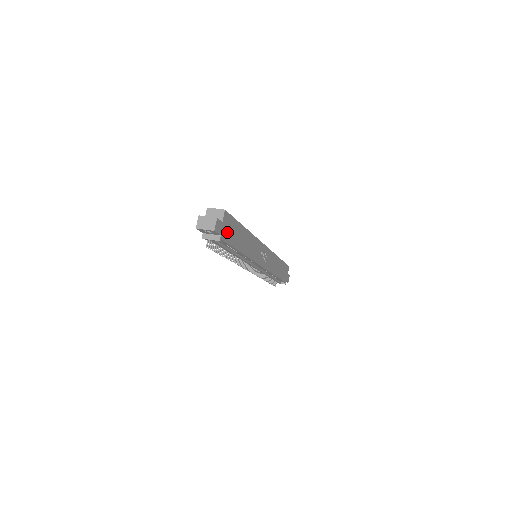
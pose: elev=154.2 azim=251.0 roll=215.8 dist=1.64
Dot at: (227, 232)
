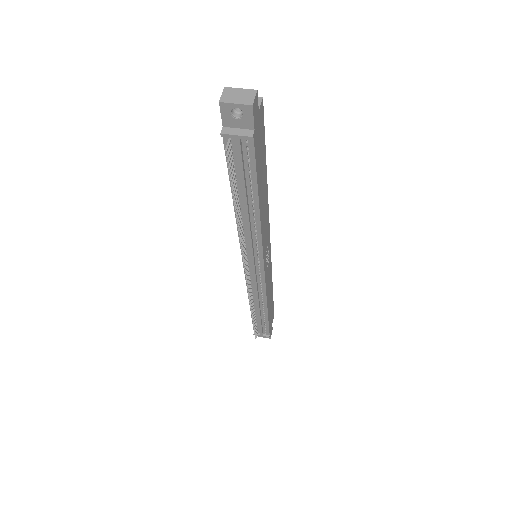
Dot at: (258, 141)
